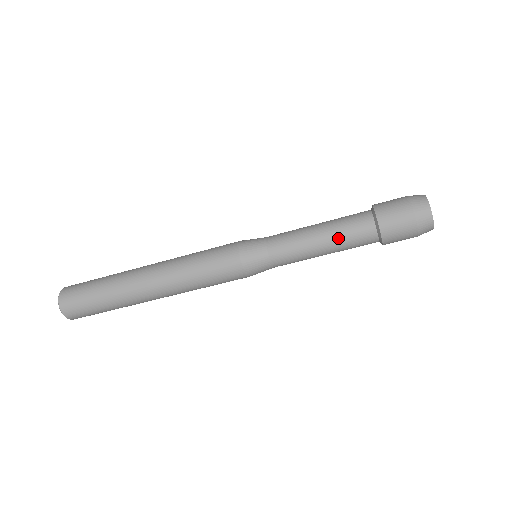
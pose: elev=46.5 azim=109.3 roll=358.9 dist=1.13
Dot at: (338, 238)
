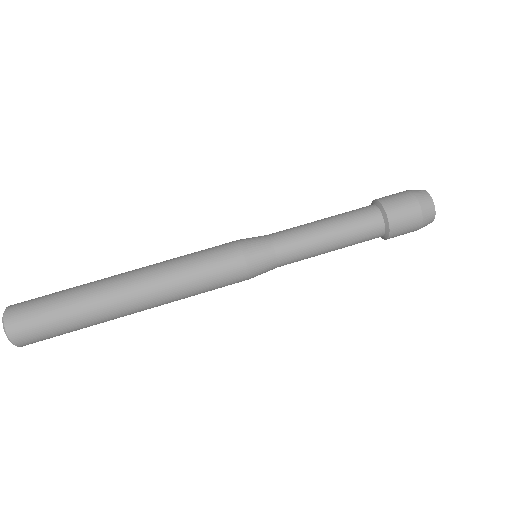
Dot at: (342, 218)
